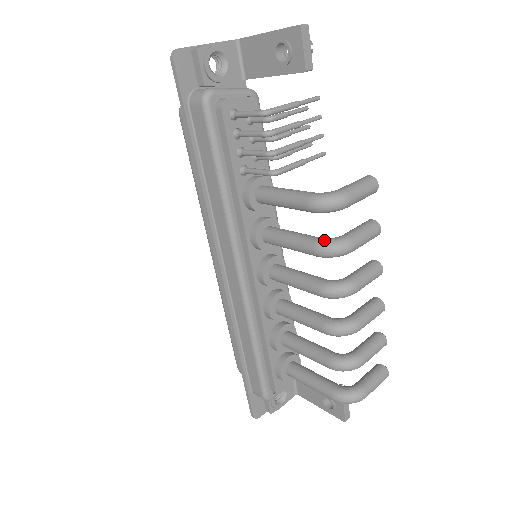
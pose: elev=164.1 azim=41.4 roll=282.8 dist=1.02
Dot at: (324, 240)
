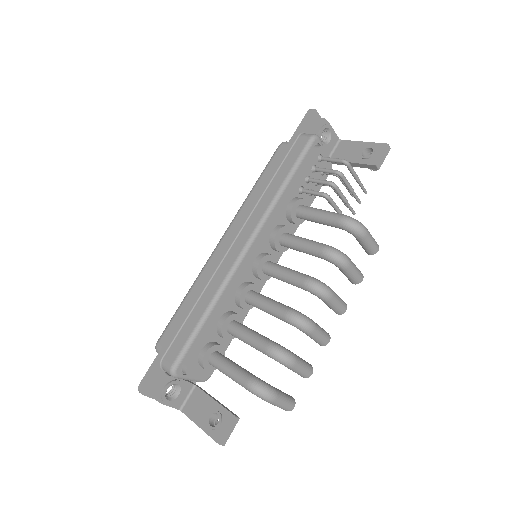
Dot at: occluded
